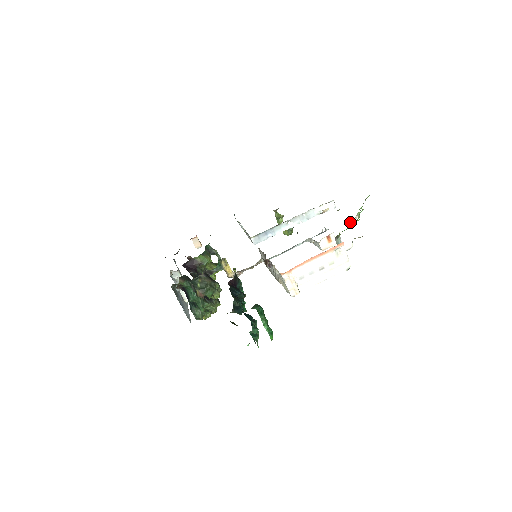
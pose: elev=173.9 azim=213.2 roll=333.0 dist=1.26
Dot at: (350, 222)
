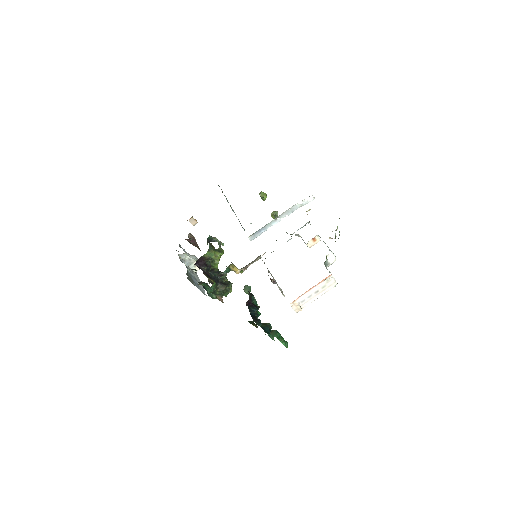
Dot at: occluded
